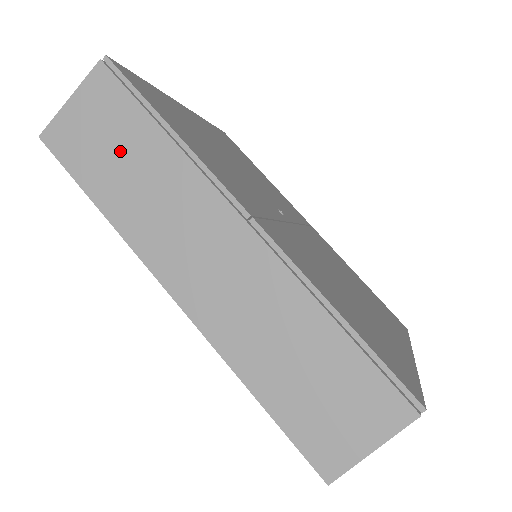
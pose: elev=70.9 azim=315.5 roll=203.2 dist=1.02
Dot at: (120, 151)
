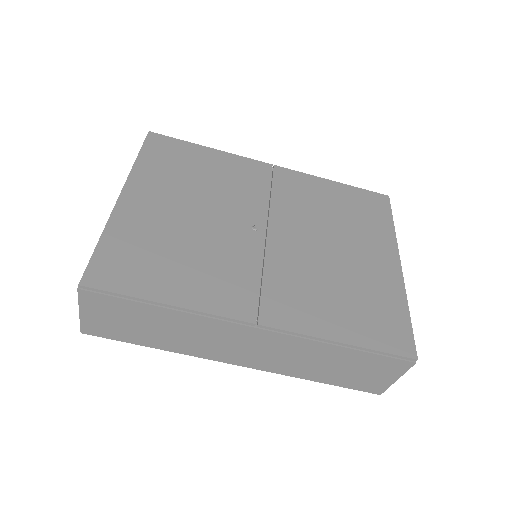
Dot at: (142, 324)
